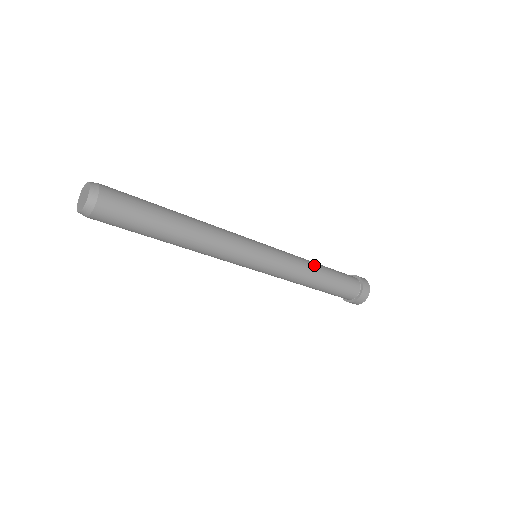
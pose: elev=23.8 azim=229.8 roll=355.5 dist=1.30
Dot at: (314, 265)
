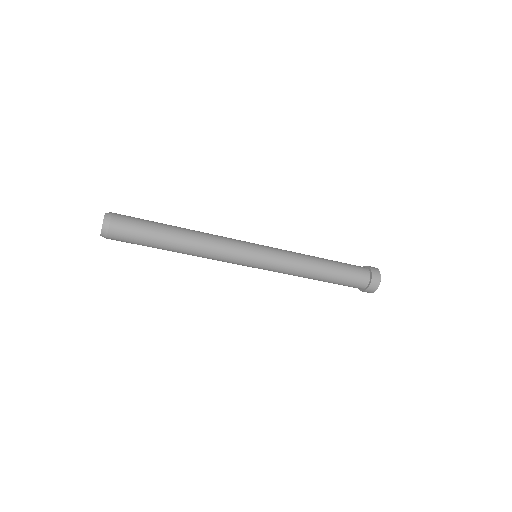
Dot at: (314, 269)
